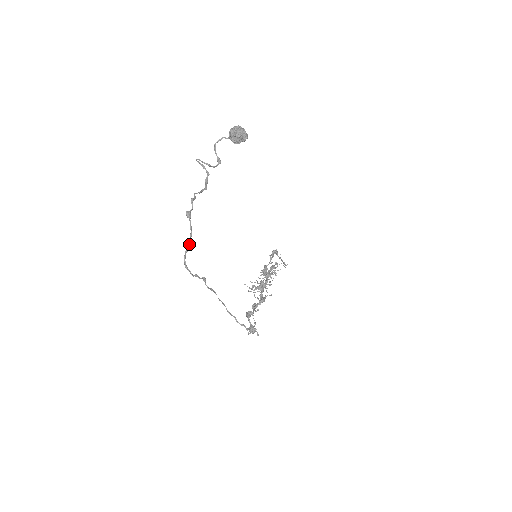
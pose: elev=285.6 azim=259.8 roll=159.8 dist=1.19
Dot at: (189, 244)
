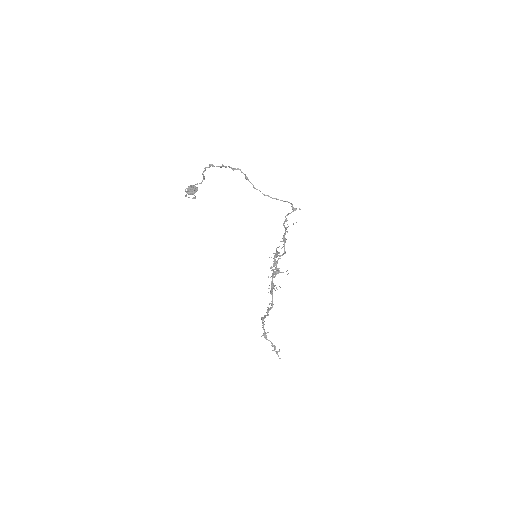
Dot at: occluded
